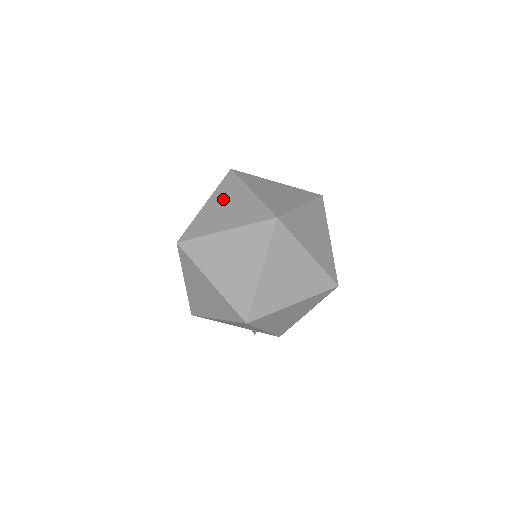
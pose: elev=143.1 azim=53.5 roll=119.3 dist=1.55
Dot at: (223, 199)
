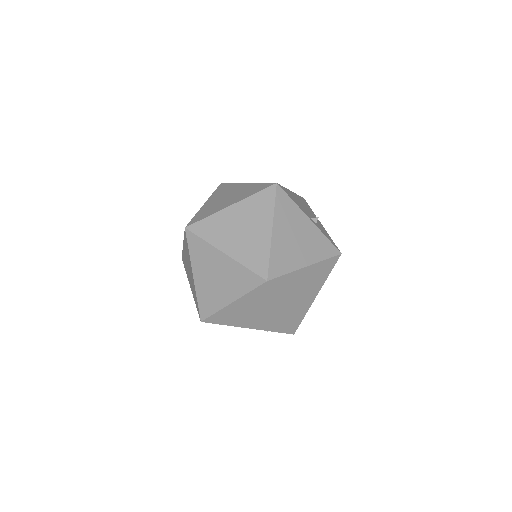
Dot at: occluded
